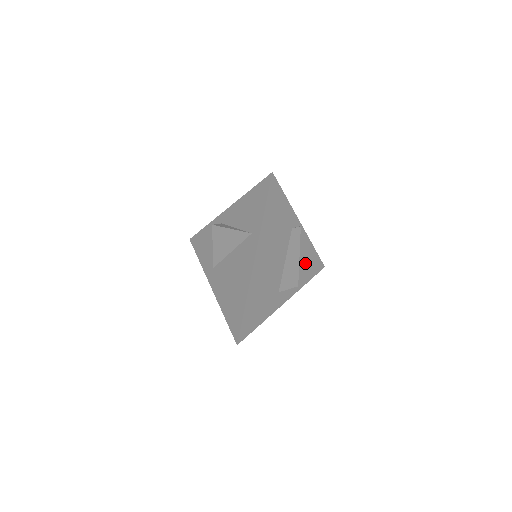
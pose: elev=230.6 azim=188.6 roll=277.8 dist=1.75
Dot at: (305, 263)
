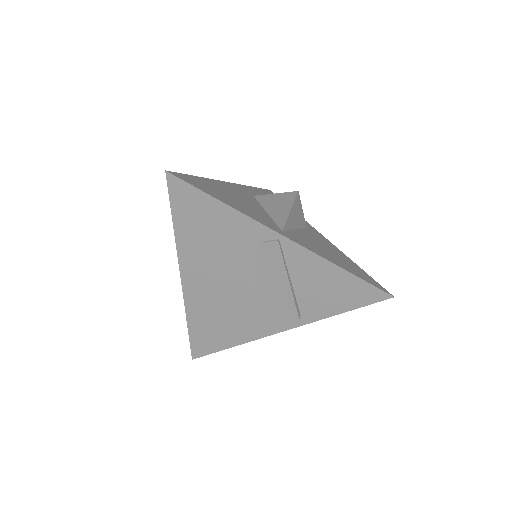
Dot at: (321, 289)
